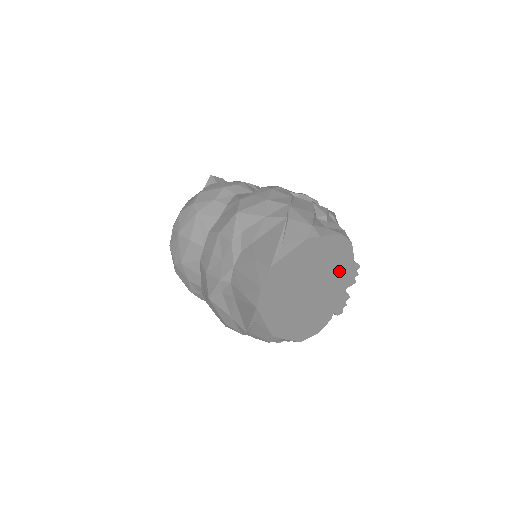
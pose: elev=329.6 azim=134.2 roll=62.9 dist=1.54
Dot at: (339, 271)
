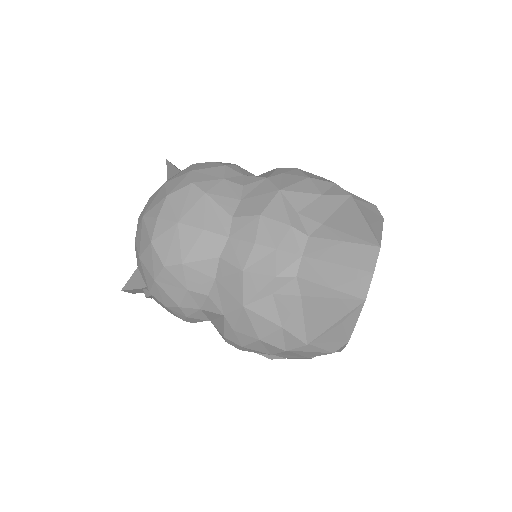
Dot at: occluded
